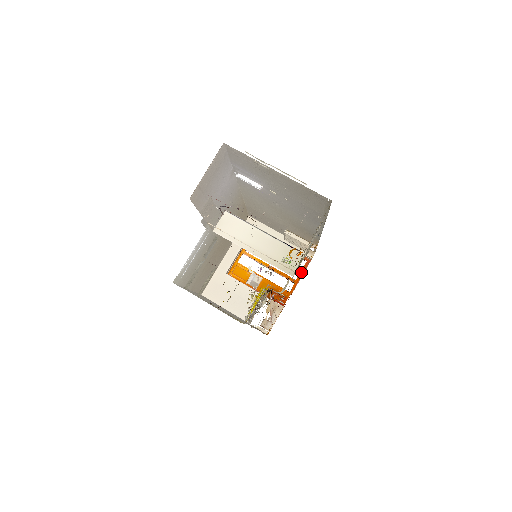
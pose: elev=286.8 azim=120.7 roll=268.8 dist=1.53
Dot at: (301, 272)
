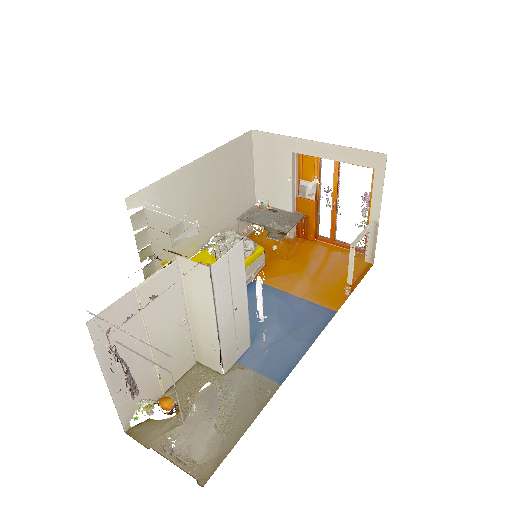
Dot at: (346, 246)
